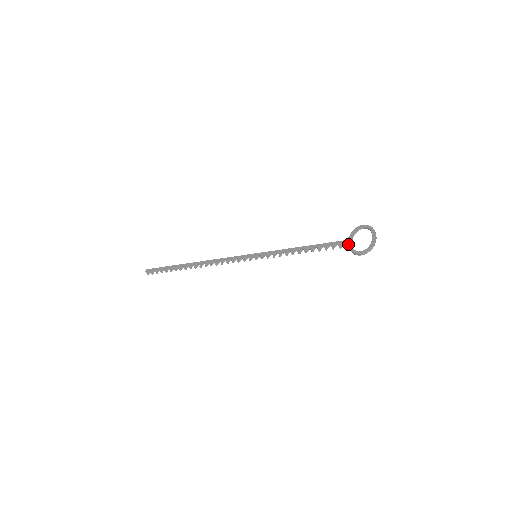
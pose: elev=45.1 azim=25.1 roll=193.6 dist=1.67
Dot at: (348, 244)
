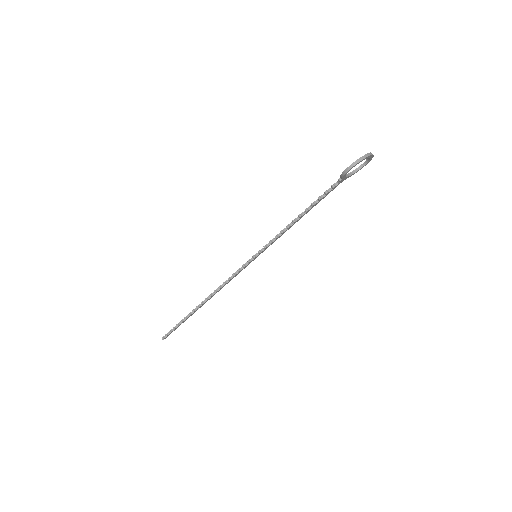
Dot at: occluded
